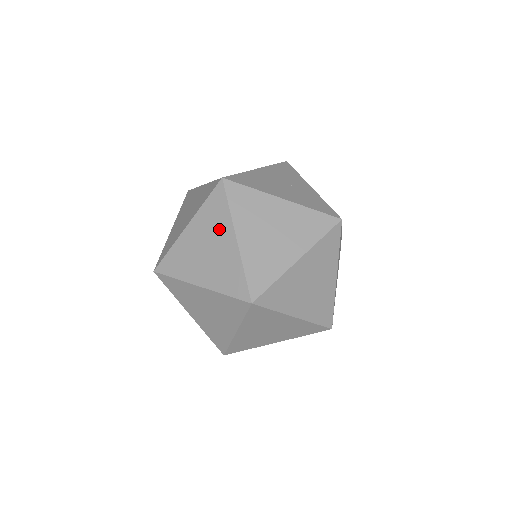
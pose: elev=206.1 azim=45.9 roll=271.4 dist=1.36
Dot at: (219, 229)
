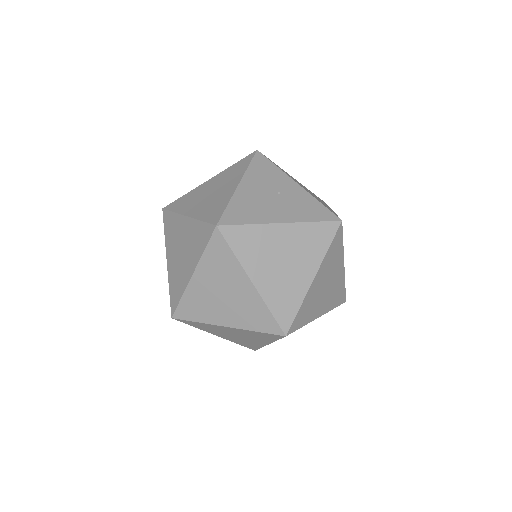
Dot at: (230, 275)
